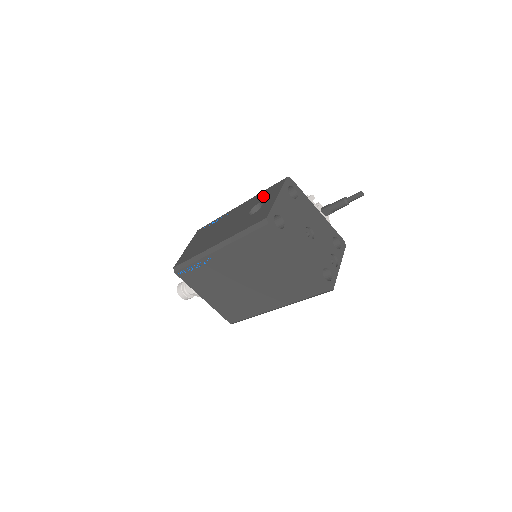
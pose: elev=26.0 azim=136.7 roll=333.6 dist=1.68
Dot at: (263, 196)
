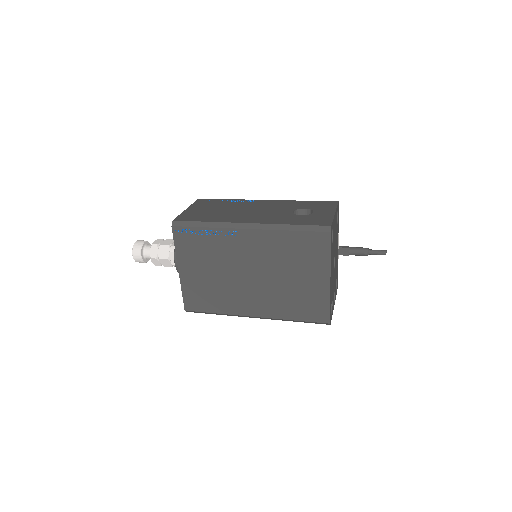
Dot at: (309, 205)
